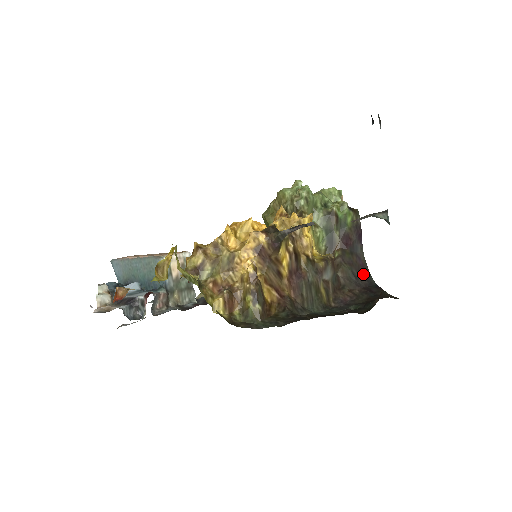
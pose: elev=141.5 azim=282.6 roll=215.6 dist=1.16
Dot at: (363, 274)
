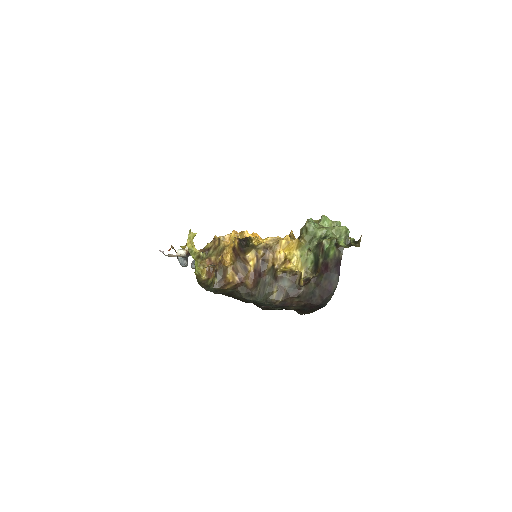
Dot at: (325, 296)
